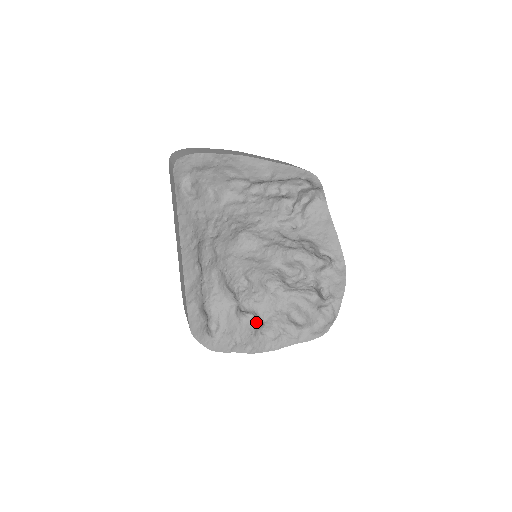
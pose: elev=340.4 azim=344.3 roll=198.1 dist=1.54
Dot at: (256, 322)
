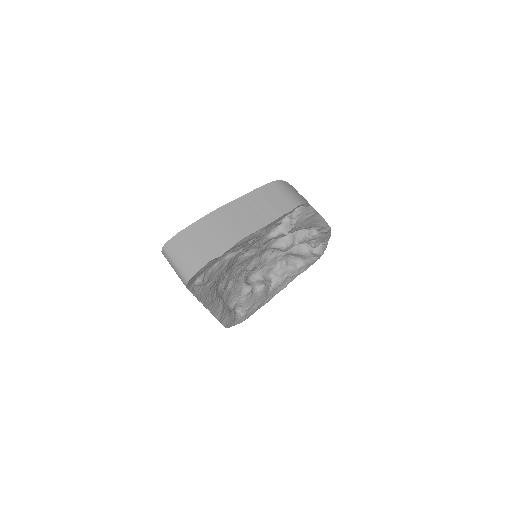
Dot at: (267, 287)
